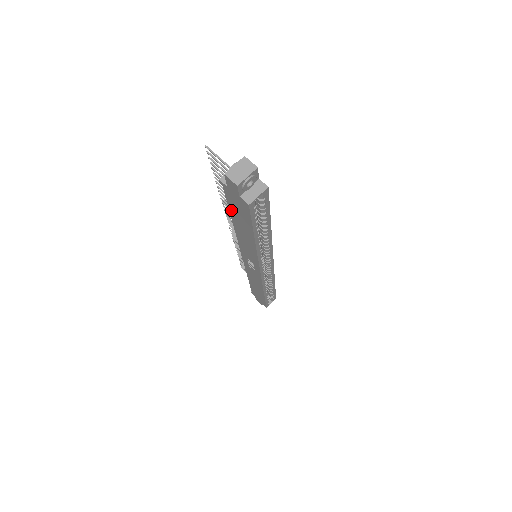
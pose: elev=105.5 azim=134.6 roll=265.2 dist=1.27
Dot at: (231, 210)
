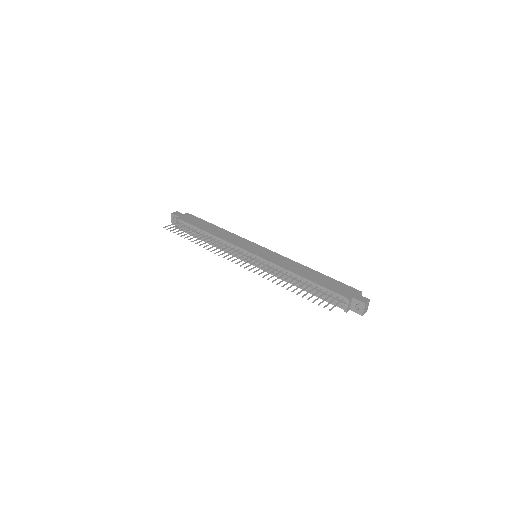
Dot at: (320, 297)
